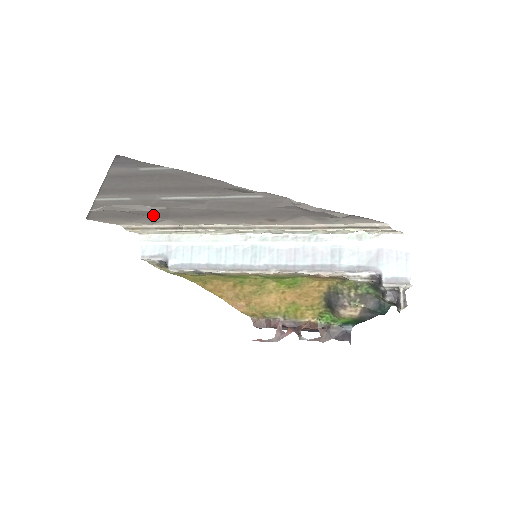
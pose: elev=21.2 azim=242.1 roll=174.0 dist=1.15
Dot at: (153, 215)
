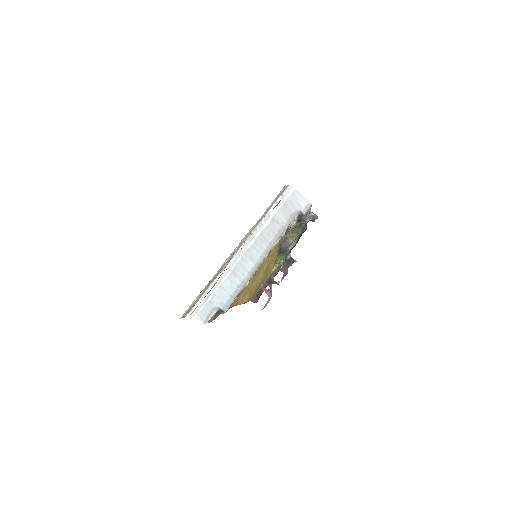
Dot at: occluded
